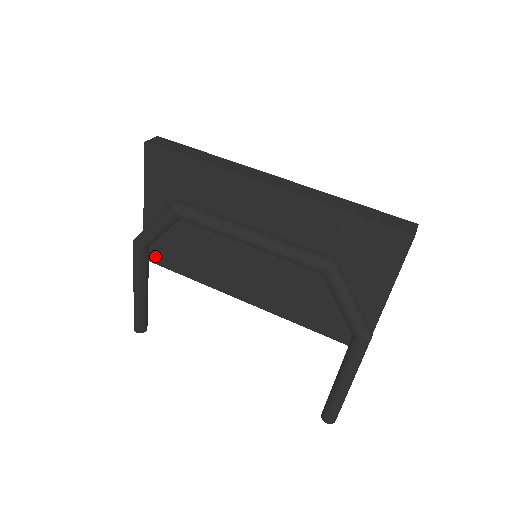
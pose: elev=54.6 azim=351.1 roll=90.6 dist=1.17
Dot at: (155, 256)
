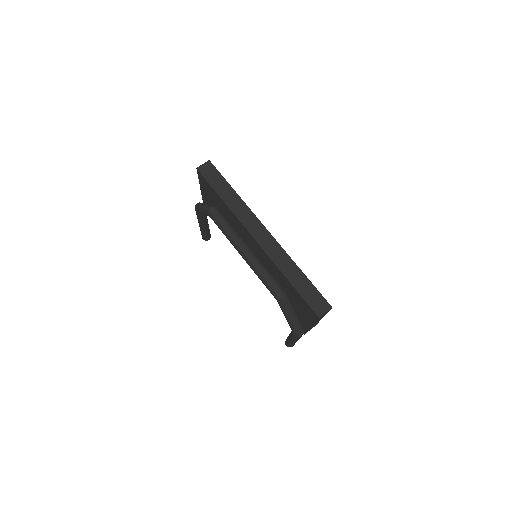
Dot at: occluded
